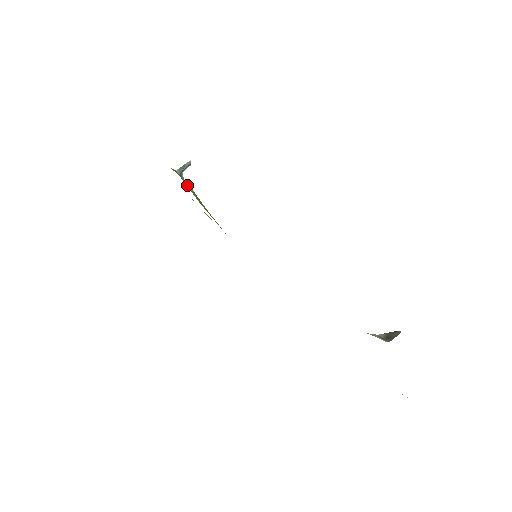
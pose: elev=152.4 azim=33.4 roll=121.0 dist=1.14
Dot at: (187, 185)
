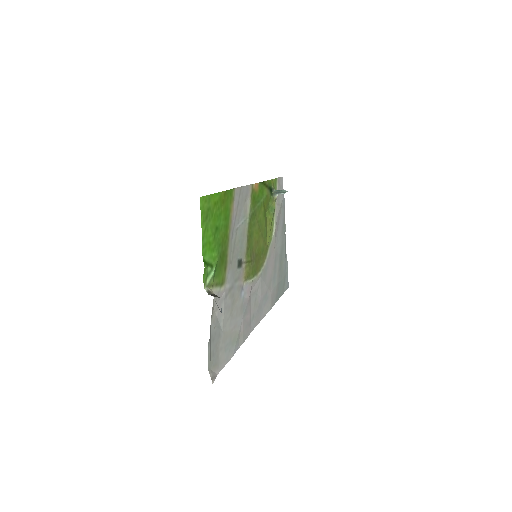
Dot at: (274, 203)
